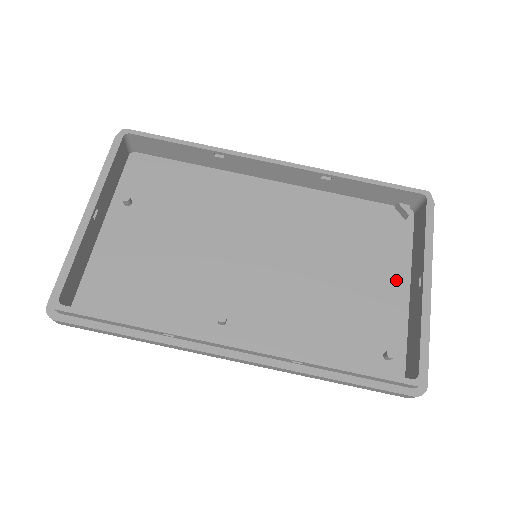
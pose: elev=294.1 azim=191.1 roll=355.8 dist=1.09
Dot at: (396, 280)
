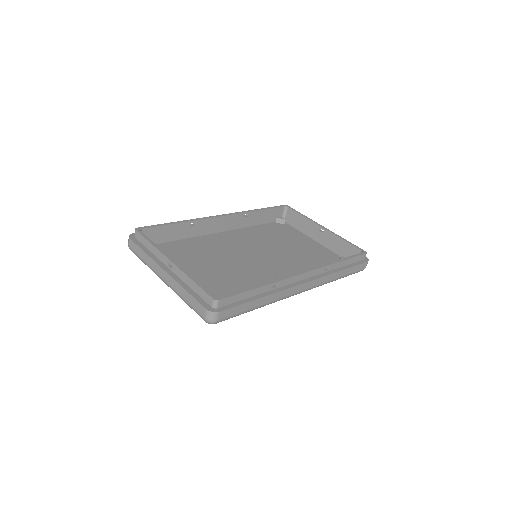
Dot at: (310, 242)
